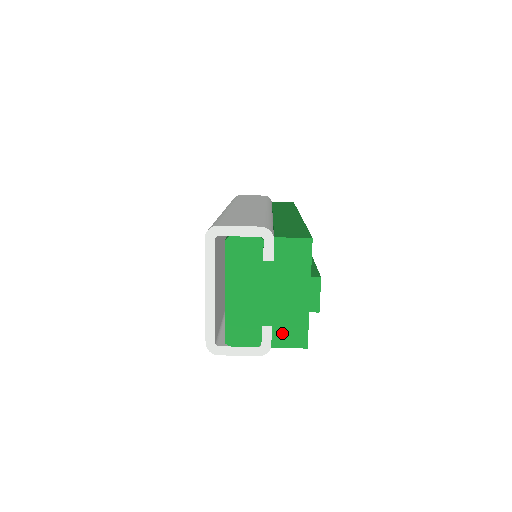
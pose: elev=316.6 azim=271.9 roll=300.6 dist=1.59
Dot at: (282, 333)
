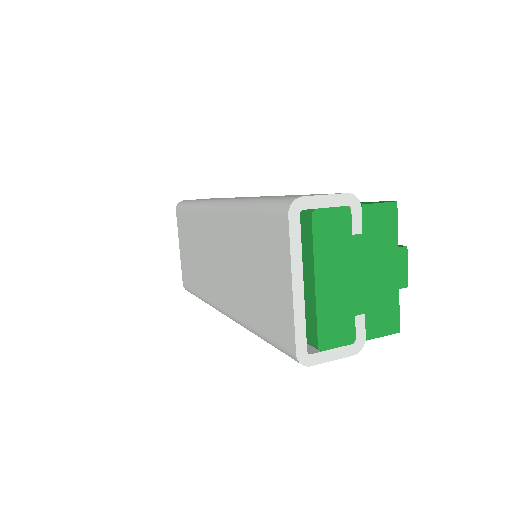
Dot at: (375, 320)
